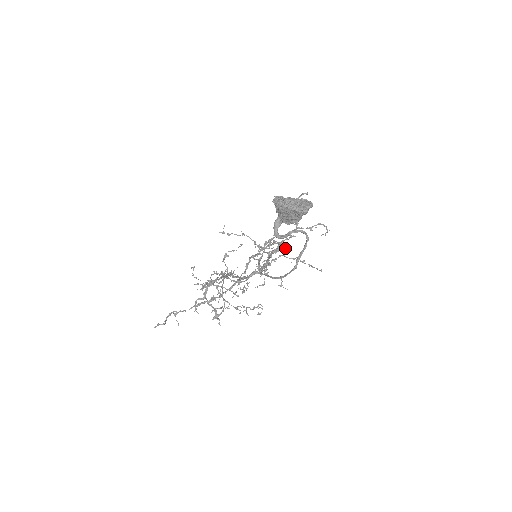
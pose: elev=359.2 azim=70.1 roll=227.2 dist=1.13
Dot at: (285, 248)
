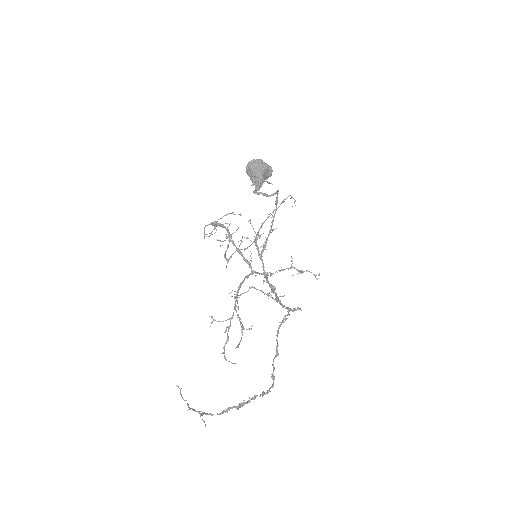
Dot at: occluded
